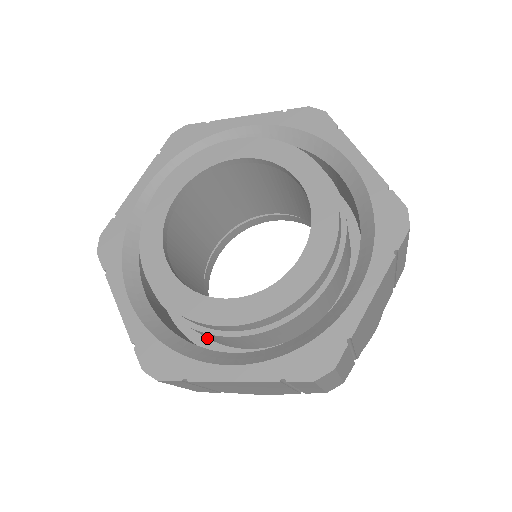
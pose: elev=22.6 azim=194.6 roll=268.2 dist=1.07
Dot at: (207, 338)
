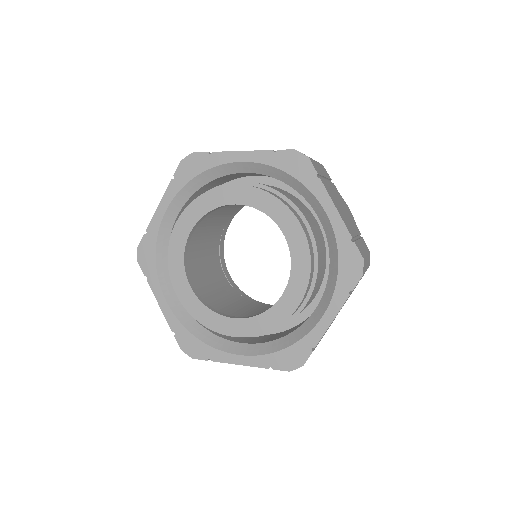
Dot at: occluded
